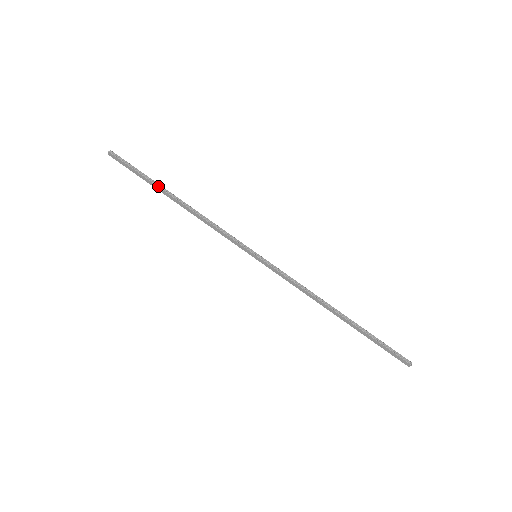
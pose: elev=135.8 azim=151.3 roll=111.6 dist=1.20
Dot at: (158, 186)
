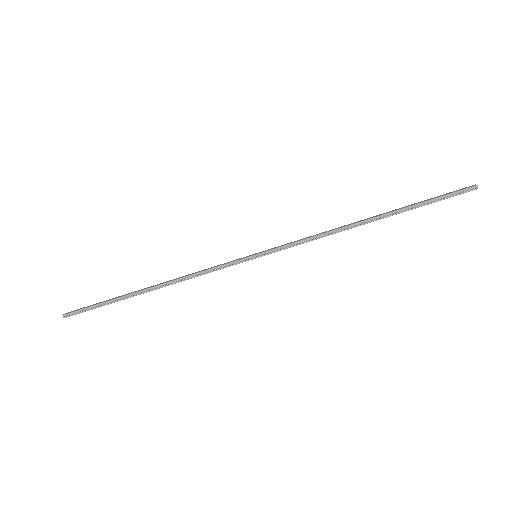
Dot at: occluded
